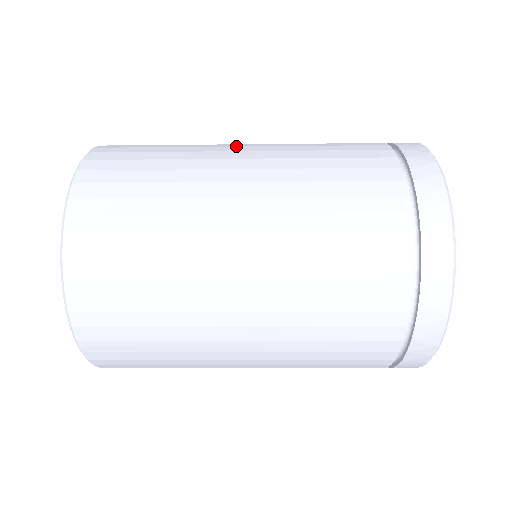
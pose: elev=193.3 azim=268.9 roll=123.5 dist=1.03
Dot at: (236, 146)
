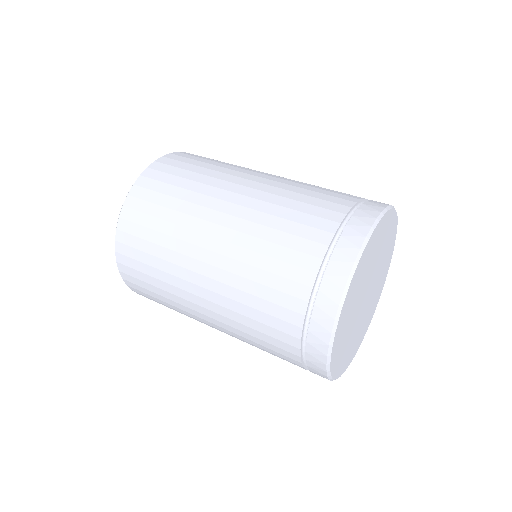
Dot at: (206, 235)
